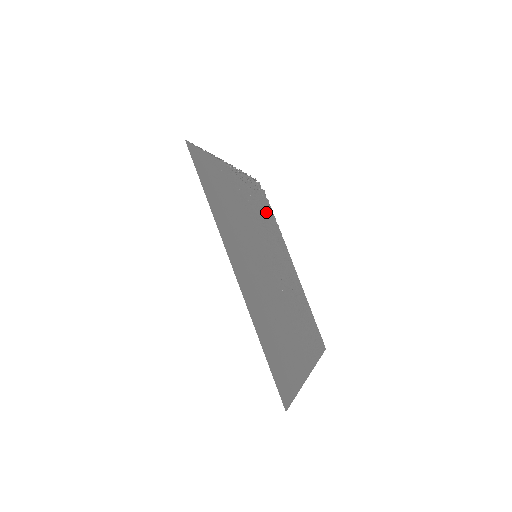
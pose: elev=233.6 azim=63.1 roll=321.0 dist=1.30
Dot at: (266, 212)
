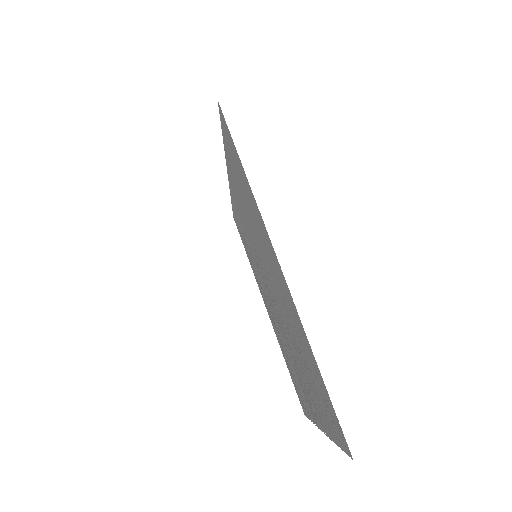
Dot at: (295, 379)
